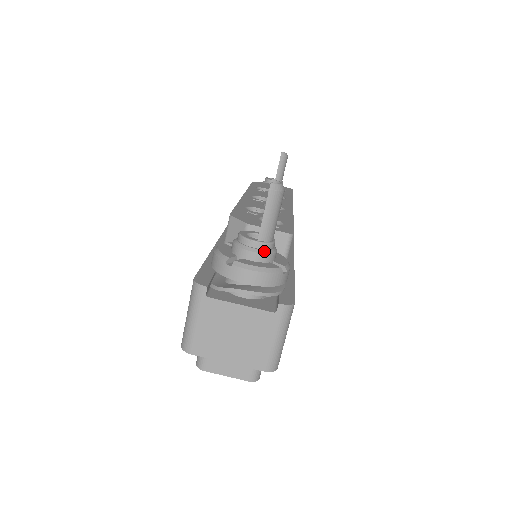
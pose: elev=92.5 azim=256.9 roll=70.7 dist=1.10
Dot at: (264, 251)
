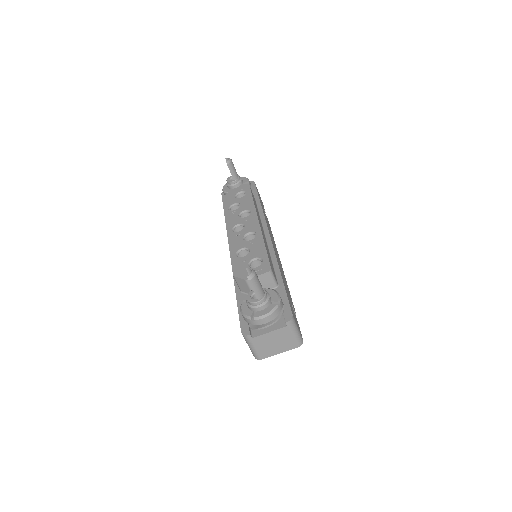
Dot at: (264, 303)
